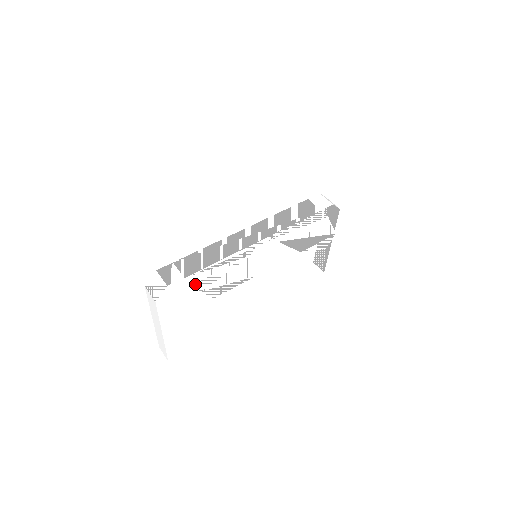
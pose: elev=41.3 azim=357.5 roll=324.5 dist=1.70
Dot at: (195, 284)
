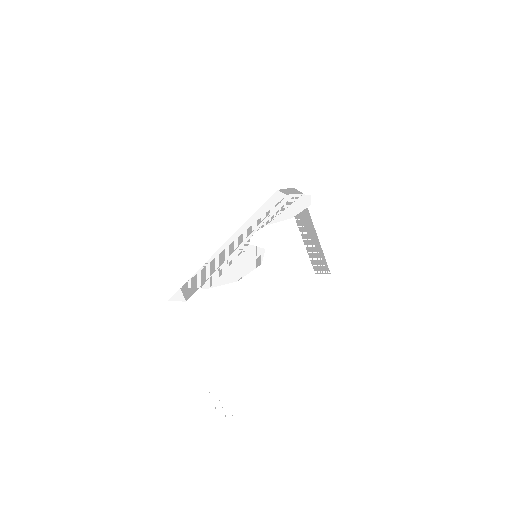
Dot at: (212, 285)
